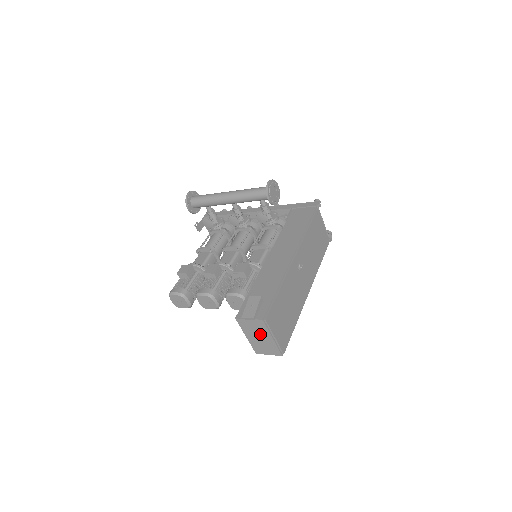
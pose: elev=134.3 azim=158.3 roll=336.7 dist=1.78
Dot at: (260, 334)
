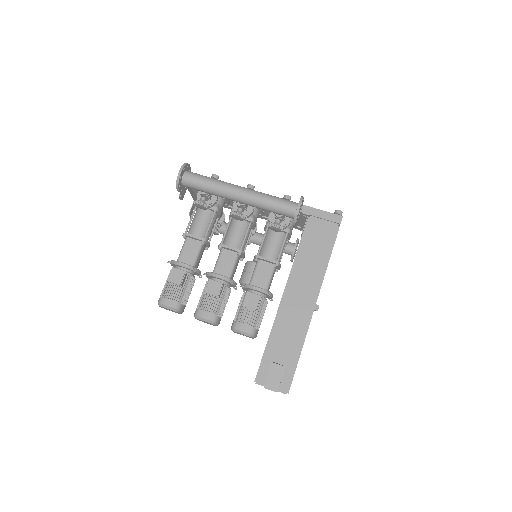
Dot at: occluded
